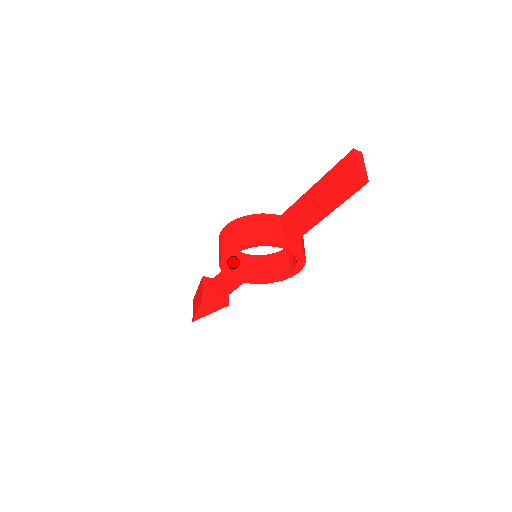
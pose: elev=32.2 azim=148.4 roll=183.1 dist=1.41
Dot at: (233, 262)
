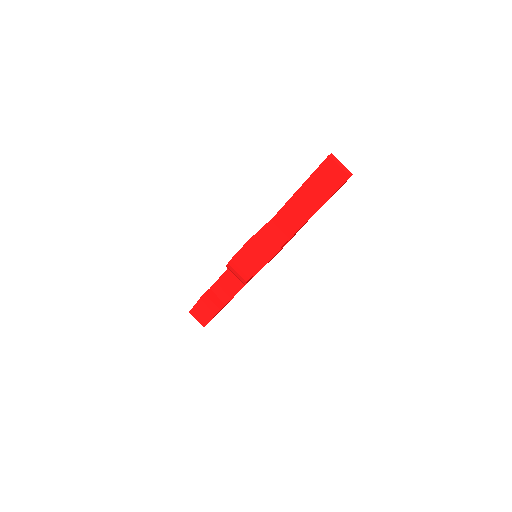
Dot at: occluded
